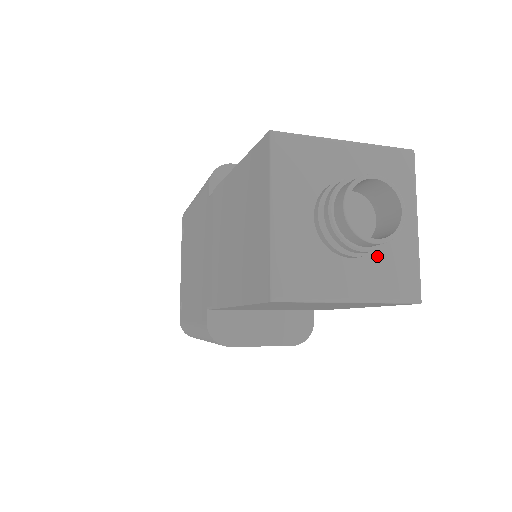
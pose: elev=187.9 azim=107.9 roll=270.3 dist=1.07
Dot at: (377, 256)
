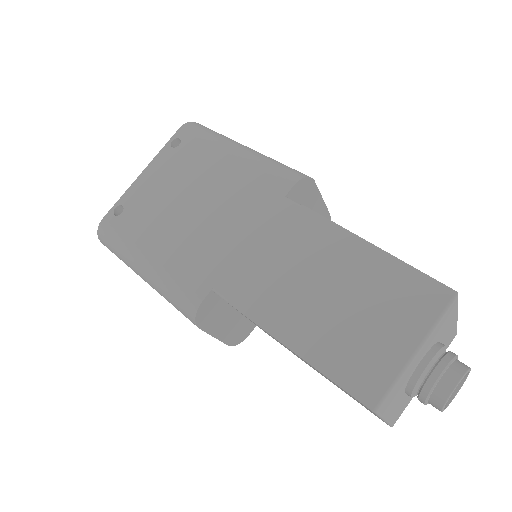
Dot at: occluded
